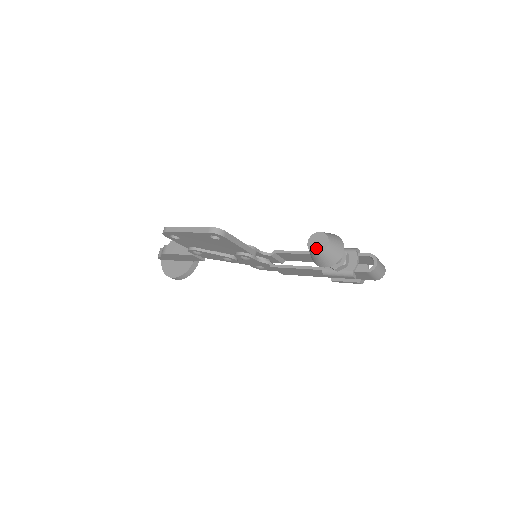
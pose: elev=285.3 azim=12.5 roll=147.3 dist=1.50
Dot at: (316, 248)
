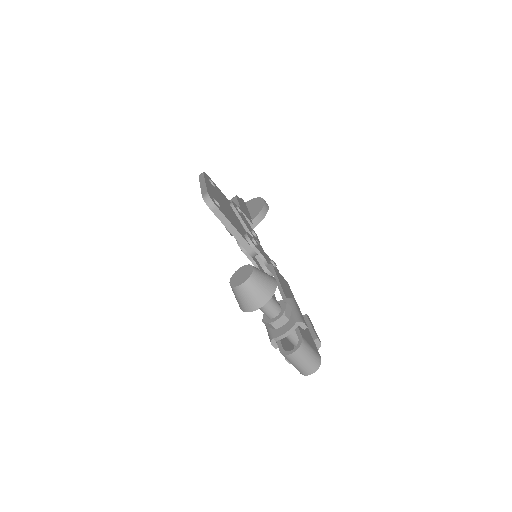
Dot at: (235, 279)
